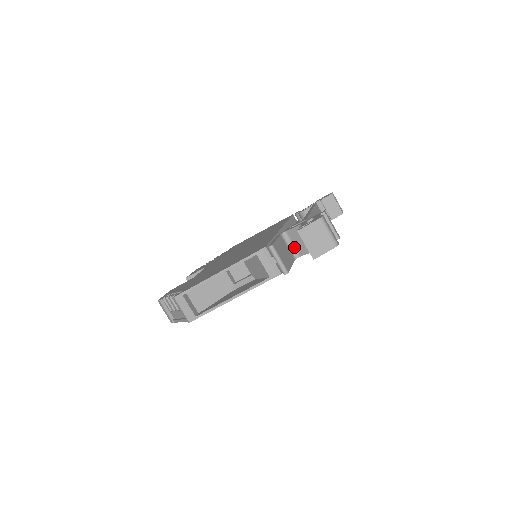
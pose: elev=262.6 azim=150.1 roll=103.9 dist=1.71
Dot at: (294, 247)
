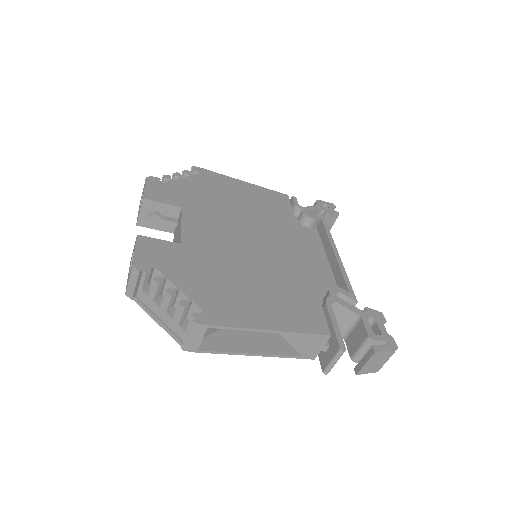
Dot at: occluded
